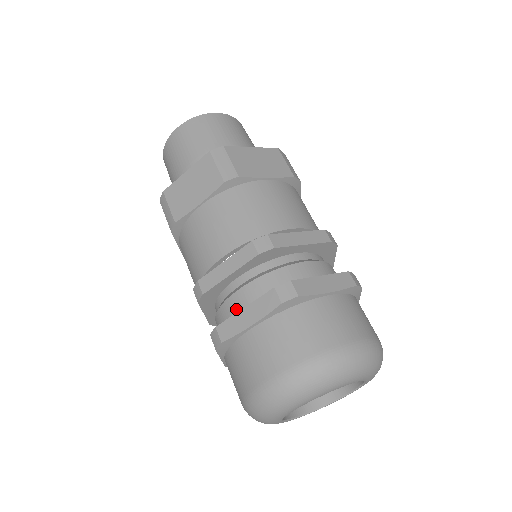
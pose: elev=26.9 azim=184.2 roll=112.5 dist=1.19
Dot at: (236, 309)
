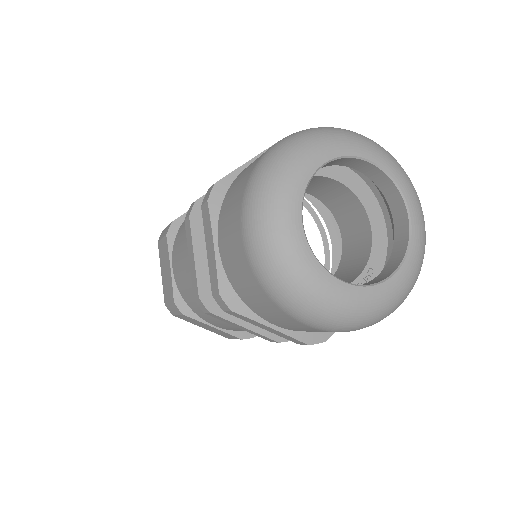
Dot at: occluded
